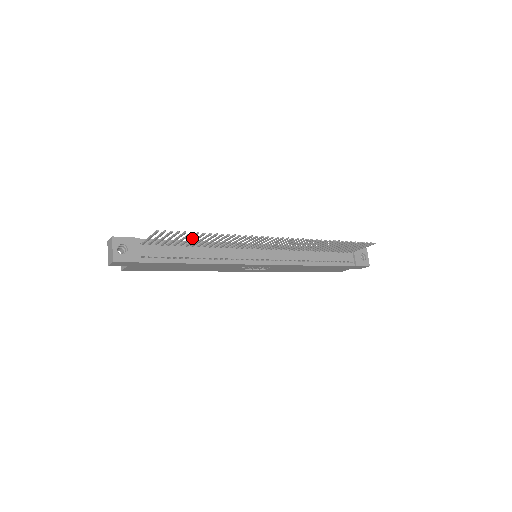
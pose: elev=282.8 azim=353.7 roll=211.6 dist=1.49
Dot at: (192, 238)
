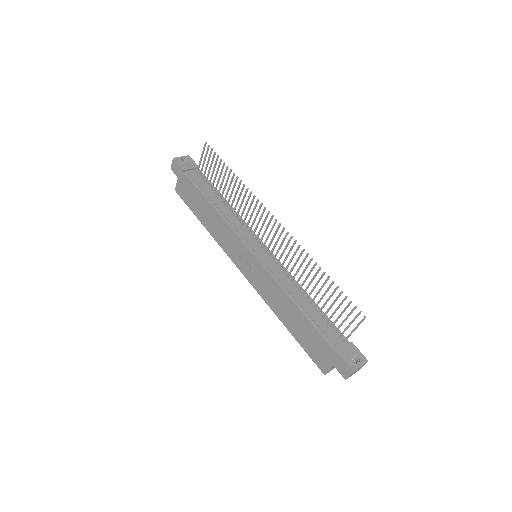
Dot at: (221, 174)
